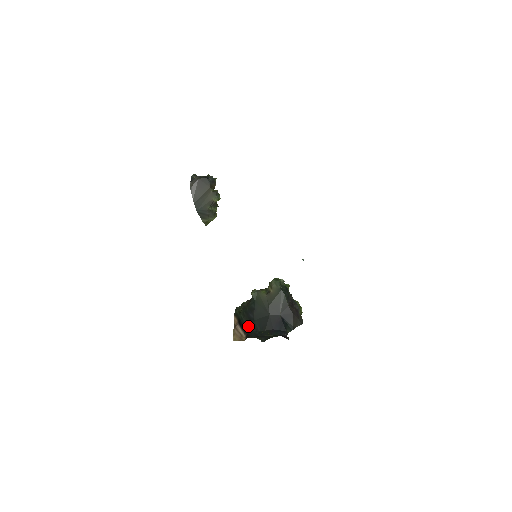
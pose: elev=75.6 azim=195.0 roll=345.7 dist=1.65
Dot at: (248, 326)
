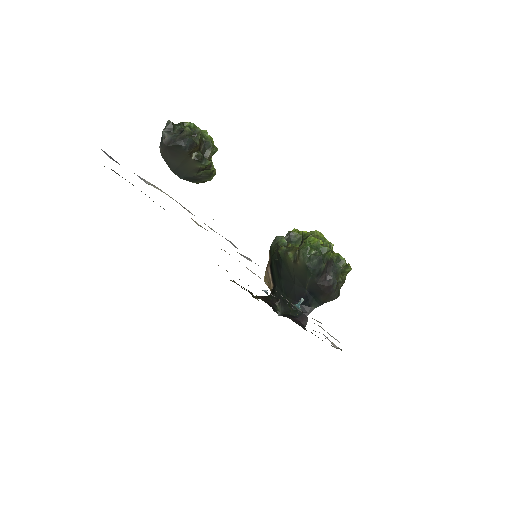
Dot at: (275, 279)
